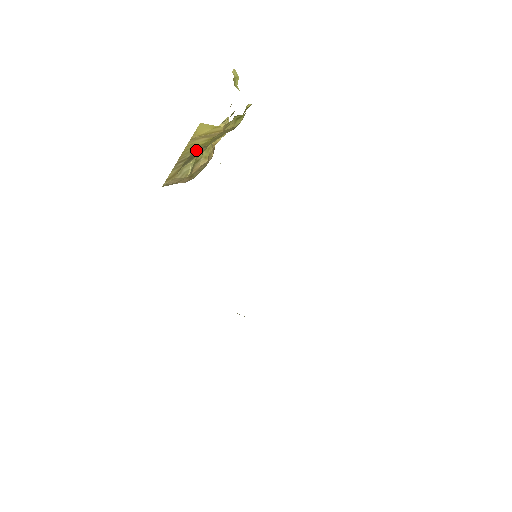
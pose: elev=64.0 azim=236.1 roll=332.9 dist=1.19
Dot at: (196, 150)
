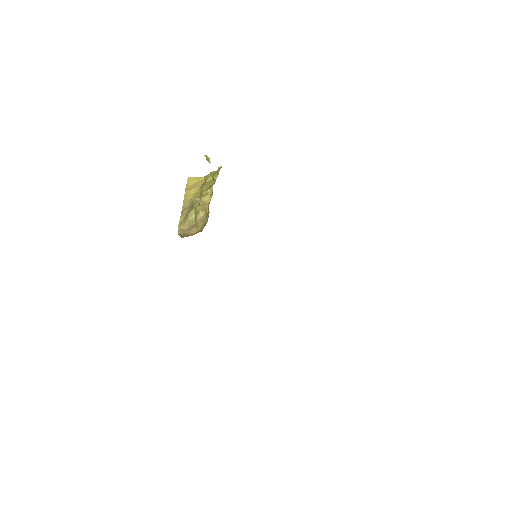
Dot at: (193, 200)
